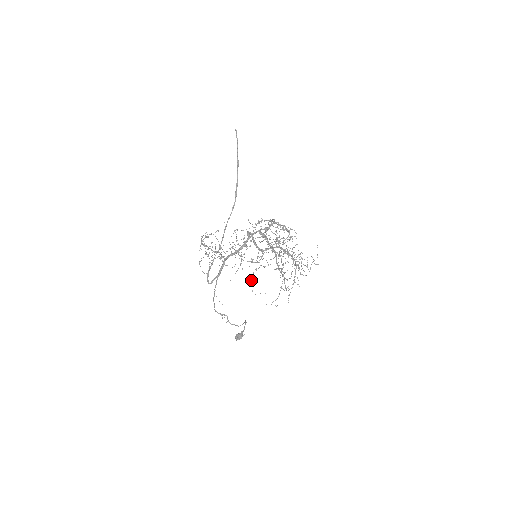
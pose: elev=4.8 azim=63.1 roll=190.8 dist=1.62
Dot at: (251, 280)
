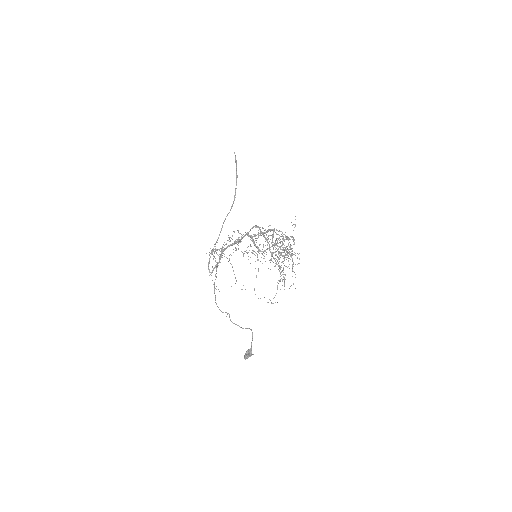
Dot at: occluded
